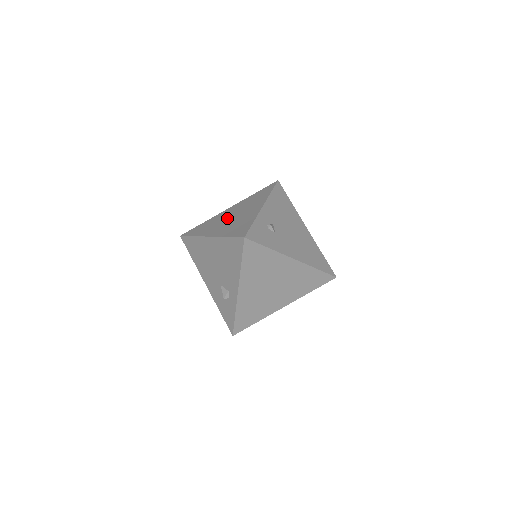
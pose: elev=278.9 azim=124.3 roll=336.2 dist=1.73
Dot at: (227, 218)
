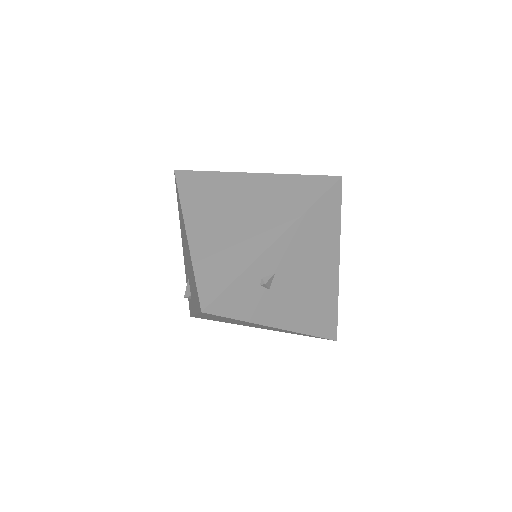
Dot at: (230, 207)
